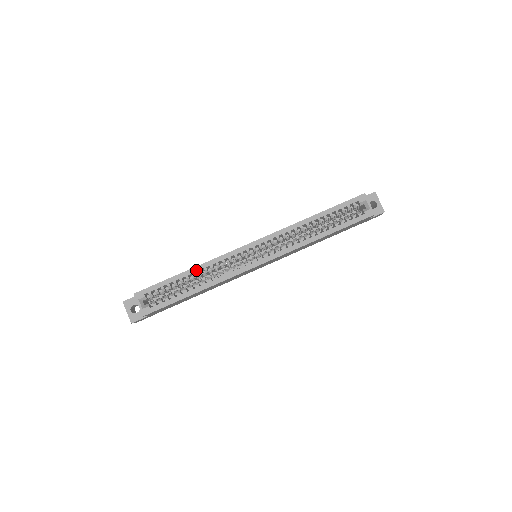
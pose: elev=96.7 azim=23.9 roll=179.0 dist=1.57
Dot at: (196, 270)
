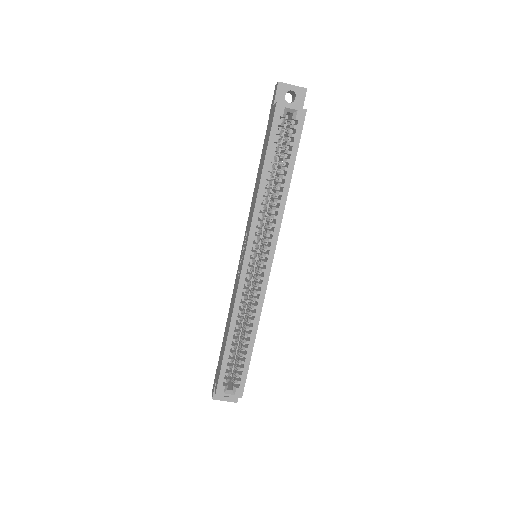
Dot at: (233, 328)
